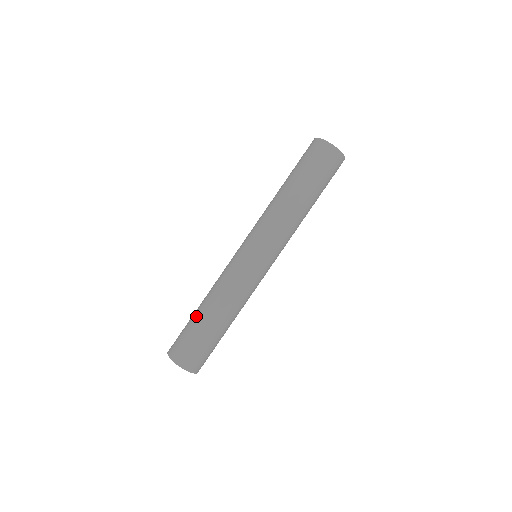
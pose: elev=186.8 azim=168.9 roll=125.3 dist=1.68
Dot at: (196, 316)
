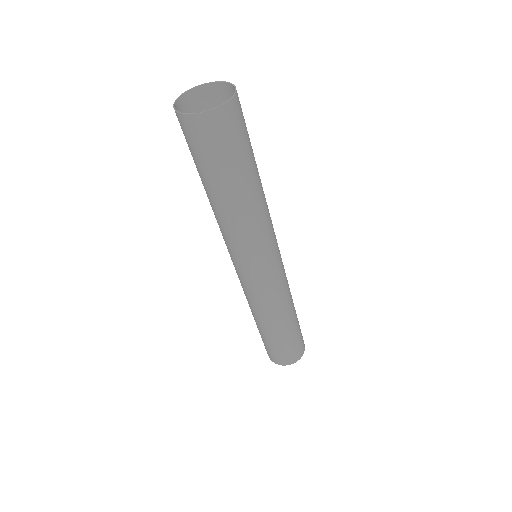
Dot at: (268, 337)
